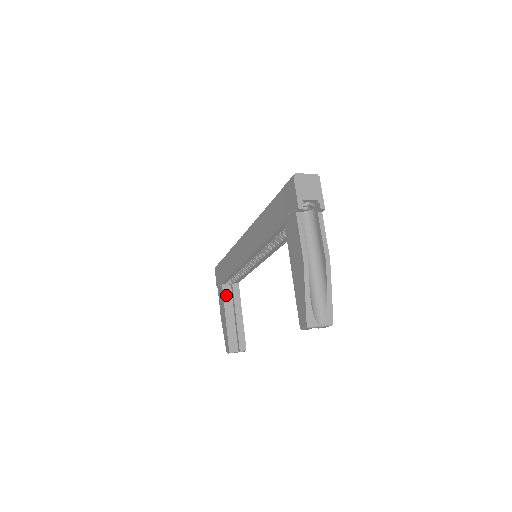
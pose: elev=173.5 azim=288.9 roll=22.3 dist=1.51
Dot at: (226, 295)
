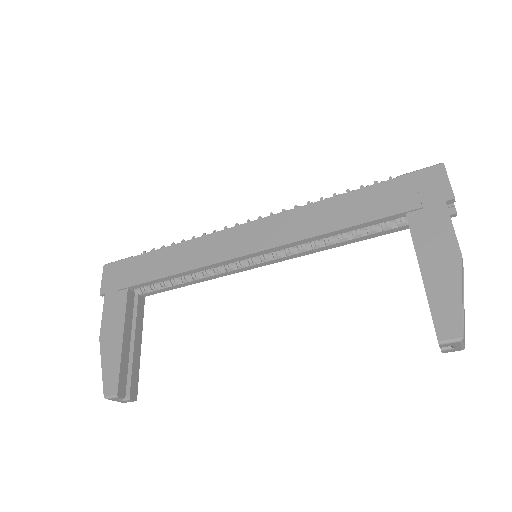
Dot at: (129, 306)
